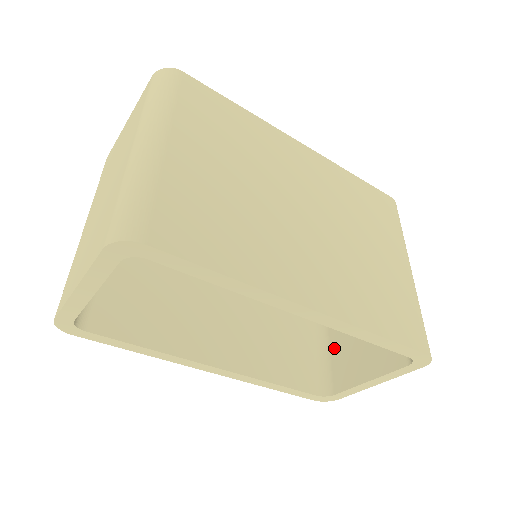
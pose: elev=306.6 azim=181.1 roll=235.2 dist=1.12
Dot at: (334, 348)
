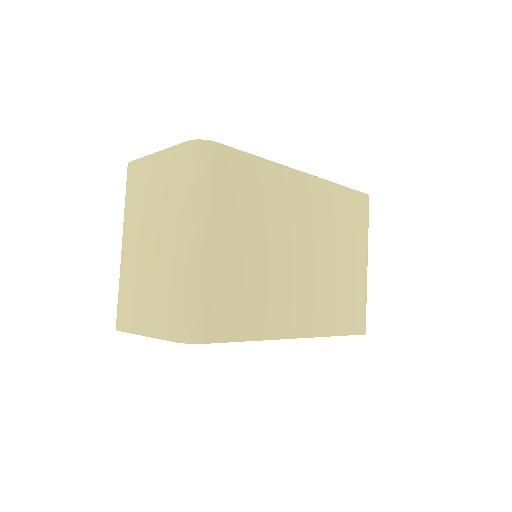
Dot at: occluded
